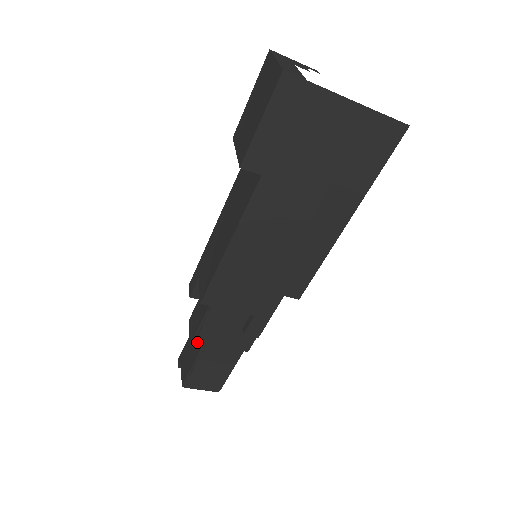
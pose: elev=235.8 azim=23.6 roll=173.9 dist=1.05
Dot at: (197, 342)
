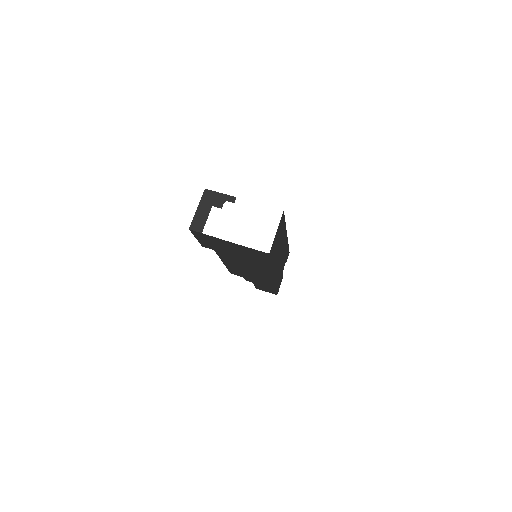
Dot at: (246, 279)
